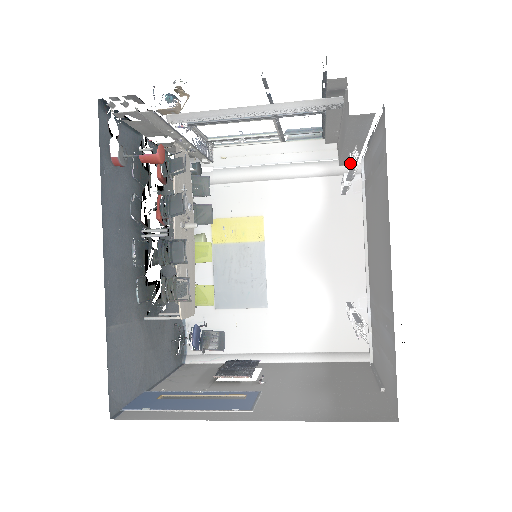
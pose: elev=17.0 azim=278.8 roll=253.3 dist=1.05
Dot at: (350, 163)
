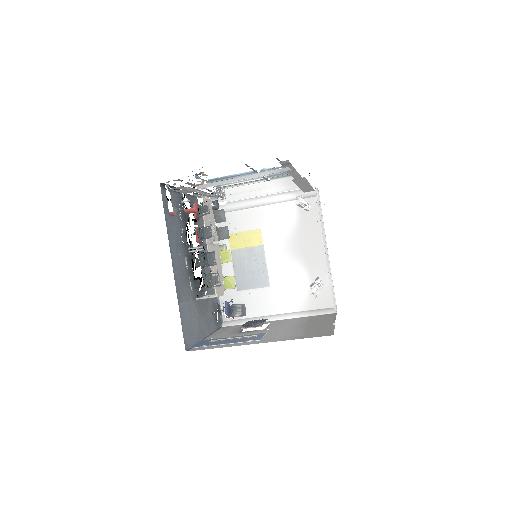
Dot at: (310, 191)
